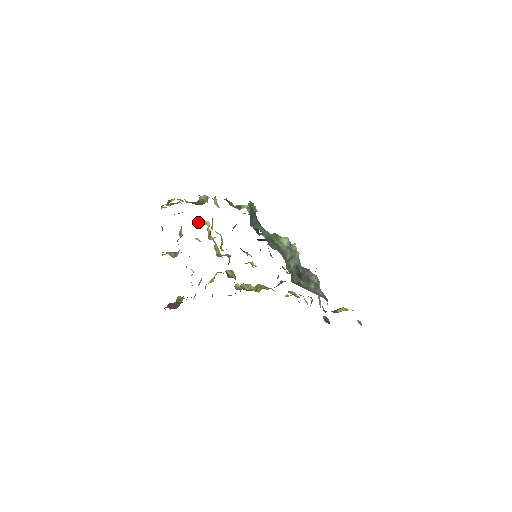
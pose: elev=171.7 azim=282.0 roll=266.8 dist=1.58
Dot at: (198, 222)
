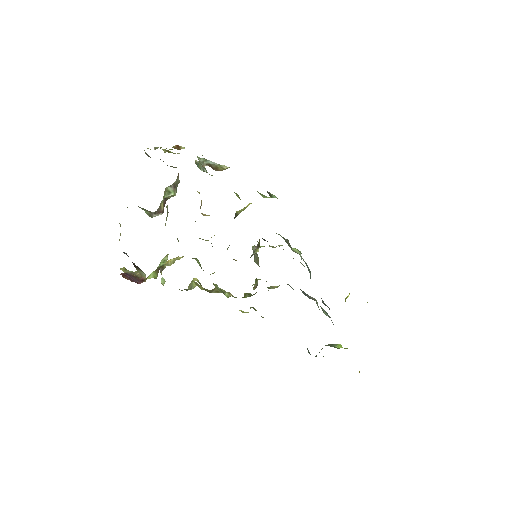
Dot at: occluded
